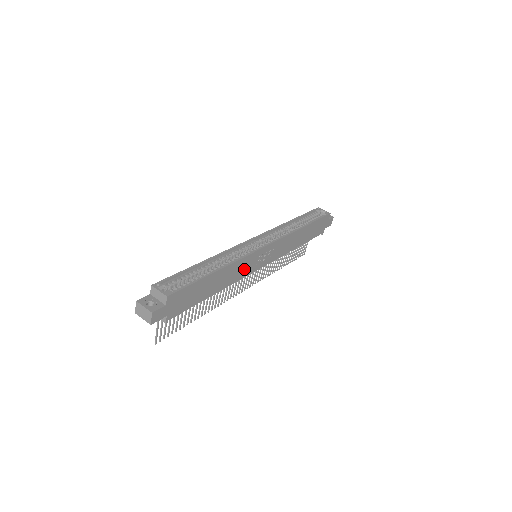
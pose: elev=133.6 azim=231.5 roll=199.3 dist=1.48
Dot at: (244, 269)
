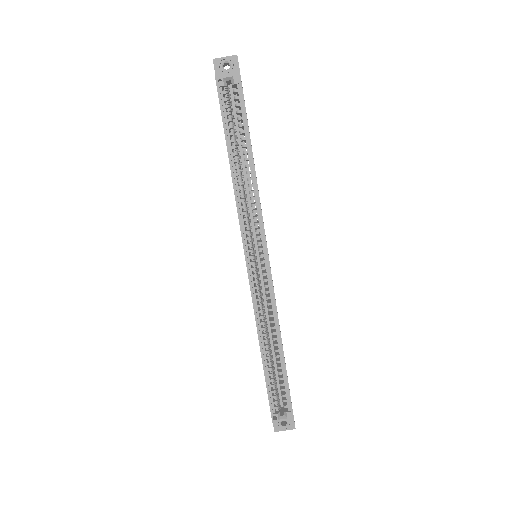
Dot at: occluded
